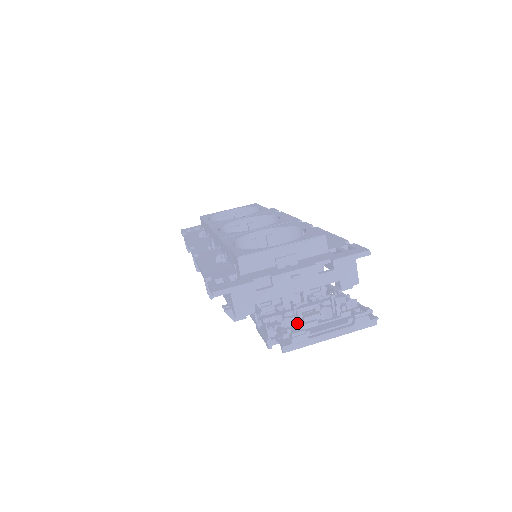
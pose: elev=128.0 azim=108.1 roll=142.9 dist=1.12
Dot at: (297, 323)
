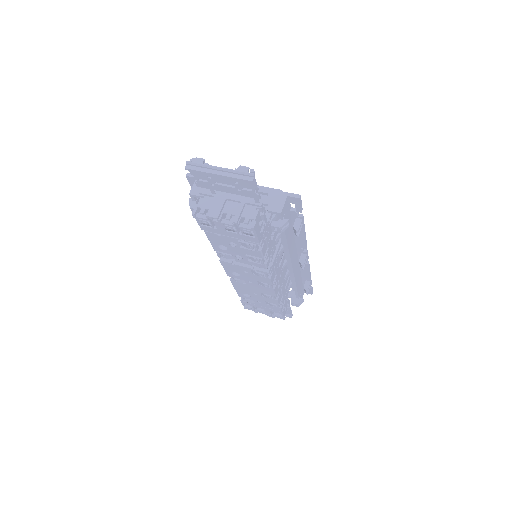
Dot at: (212, 180)
